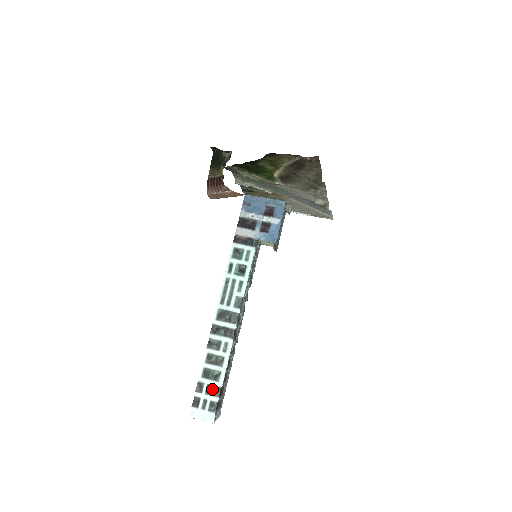
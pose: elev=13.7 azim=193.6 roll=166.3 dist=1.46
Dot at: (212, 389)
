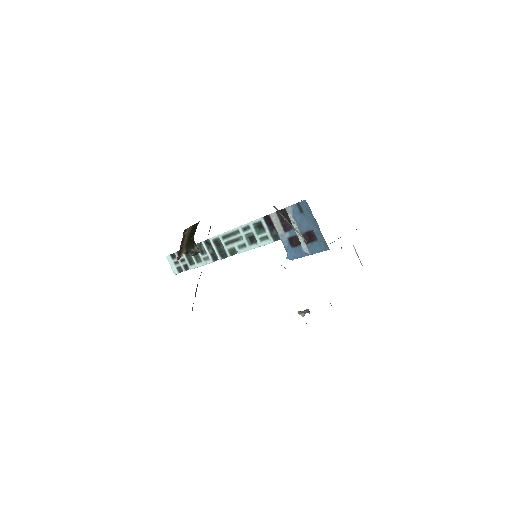
Dot at: (185, 263)
